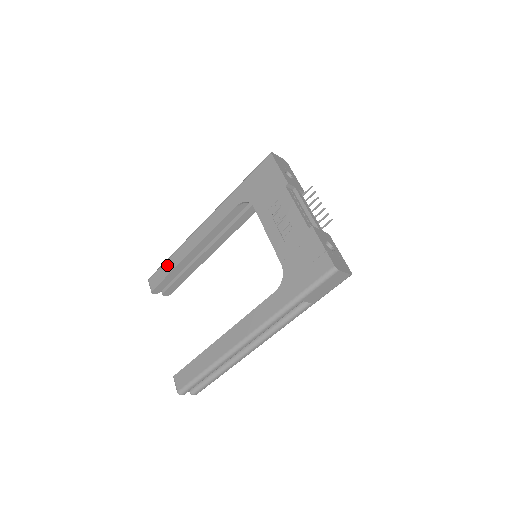
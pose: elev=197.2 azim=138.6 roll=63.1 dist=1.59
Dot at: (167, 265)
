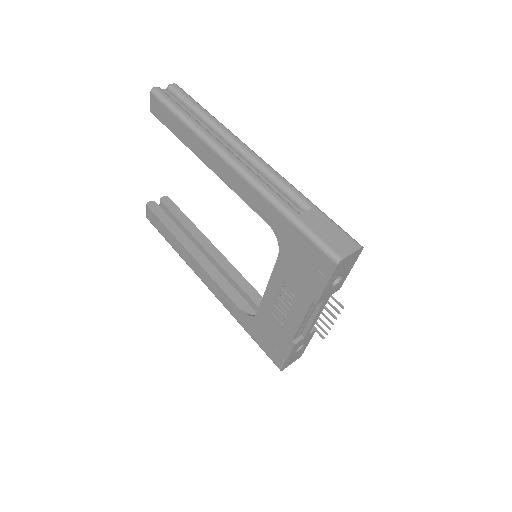
Dot at: (175, 122)
